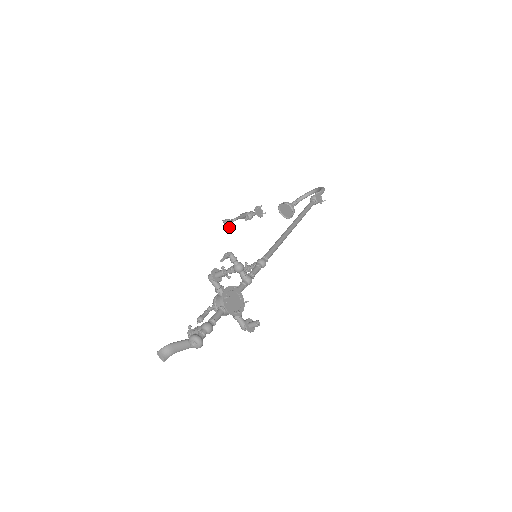
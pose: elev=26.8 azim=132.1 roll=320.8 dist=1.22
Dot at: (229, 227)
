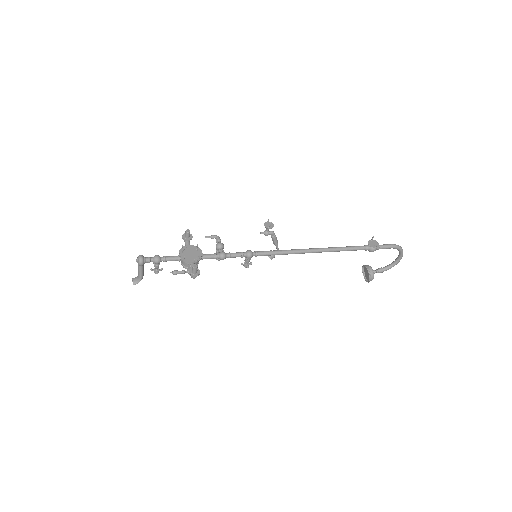
Dot at: occluded
